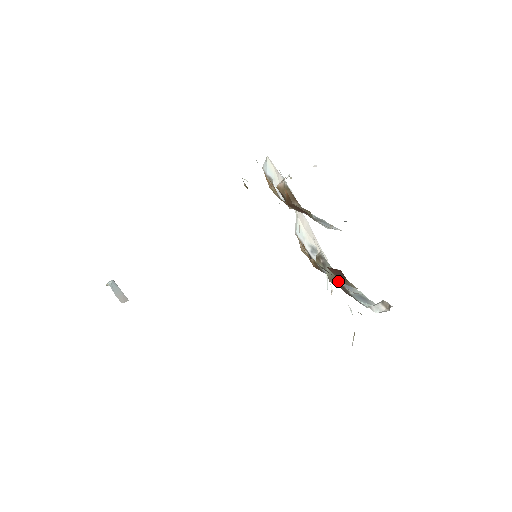
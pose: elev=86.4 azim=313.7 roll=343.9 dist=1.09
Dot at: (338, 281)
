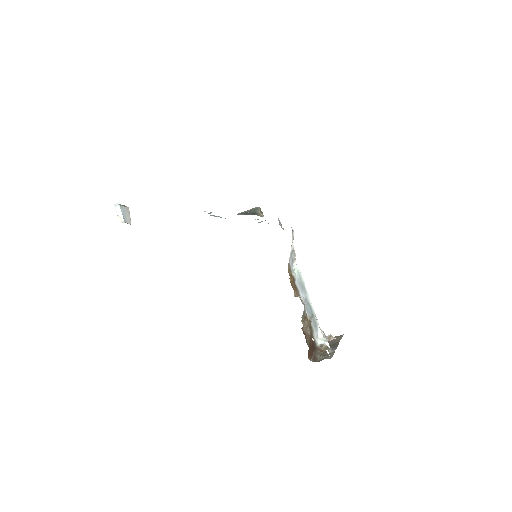
Dot at: occluded
